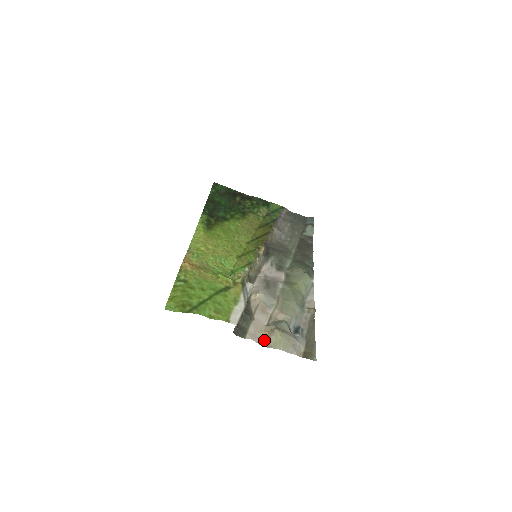
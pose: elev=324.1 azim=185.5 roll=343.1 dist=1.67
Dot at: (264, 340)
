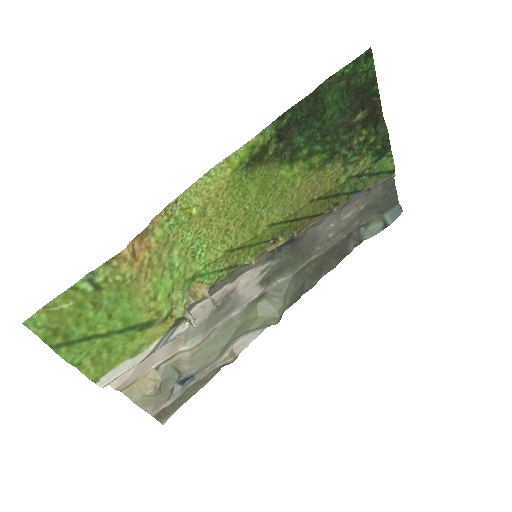
Dot at: (132, 385)
